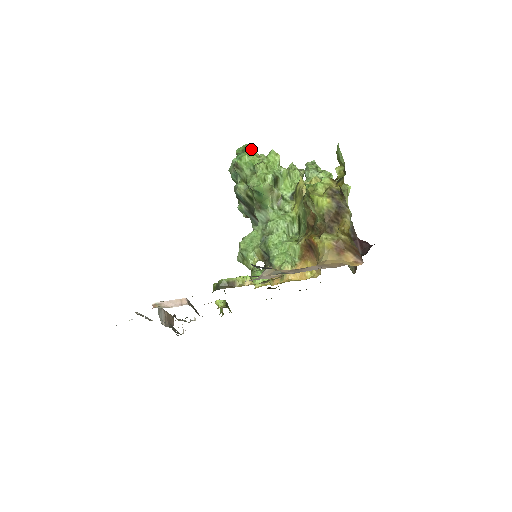
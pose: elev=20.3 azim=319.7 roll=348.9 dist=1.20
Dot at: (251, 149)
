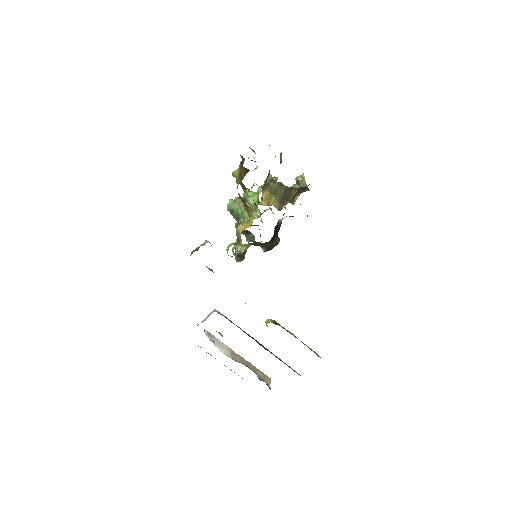
Dot at: occluded
